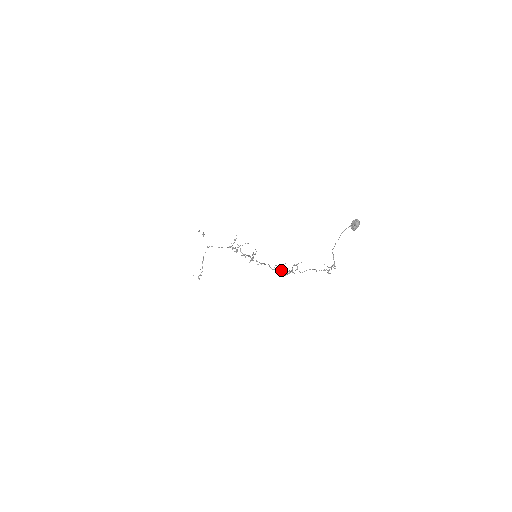
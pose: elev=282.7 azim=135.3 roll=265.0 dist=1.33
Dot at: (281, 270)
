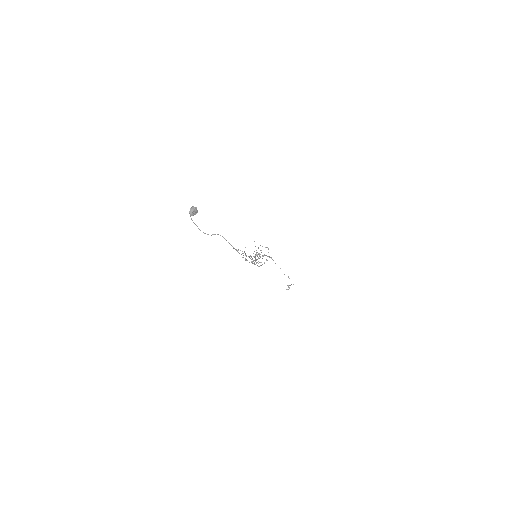
Dot at: occluded
